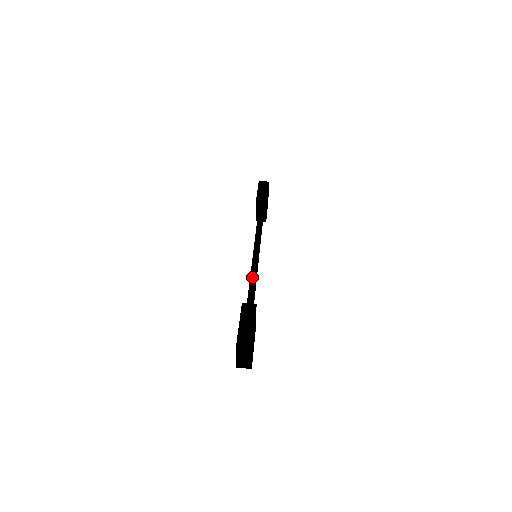
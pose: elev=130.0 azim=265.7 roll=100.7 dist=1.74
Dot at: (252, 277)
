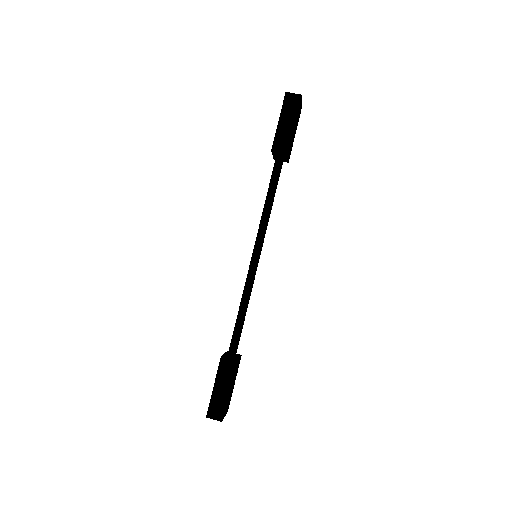
Dot at: (243, 300)
